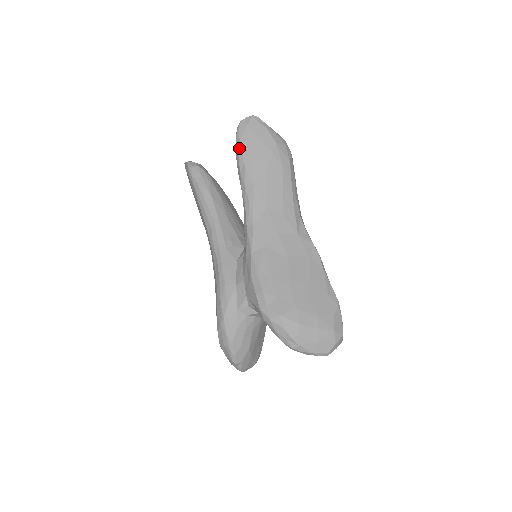
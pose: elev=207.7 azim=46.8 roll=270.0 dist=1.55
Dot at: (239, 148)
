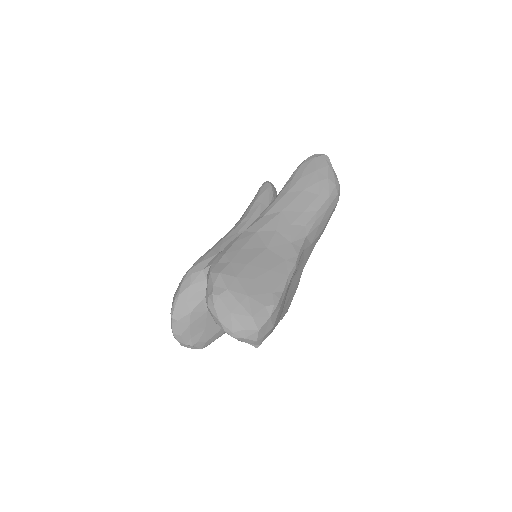
Dot at: (298, 168)
